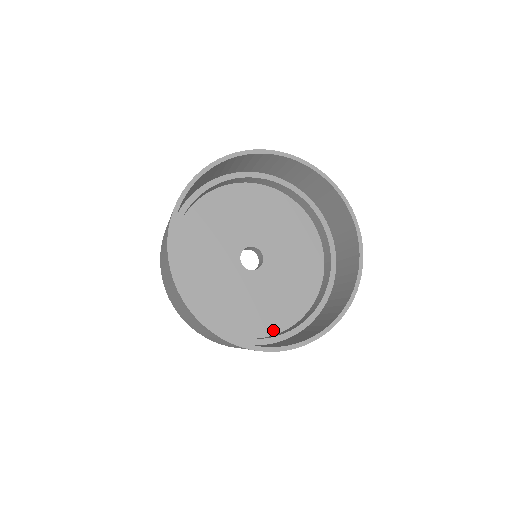
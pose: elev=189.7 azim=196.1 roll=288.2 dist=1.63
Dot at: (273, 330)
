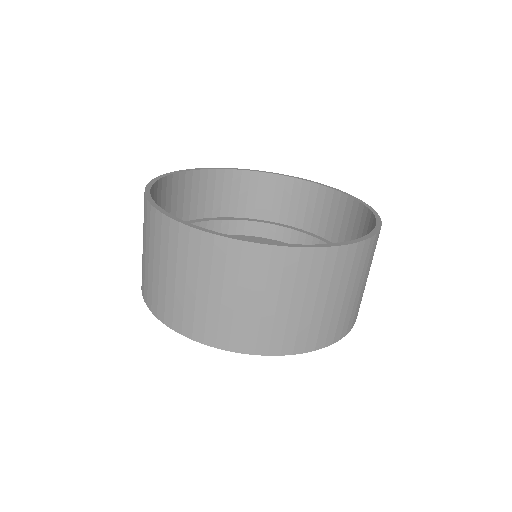
Dot at: occluded
